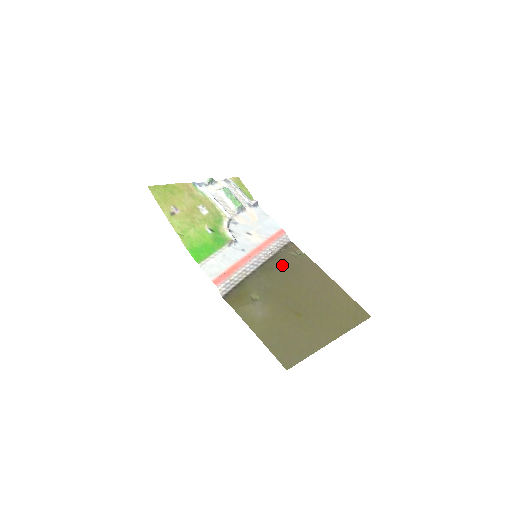
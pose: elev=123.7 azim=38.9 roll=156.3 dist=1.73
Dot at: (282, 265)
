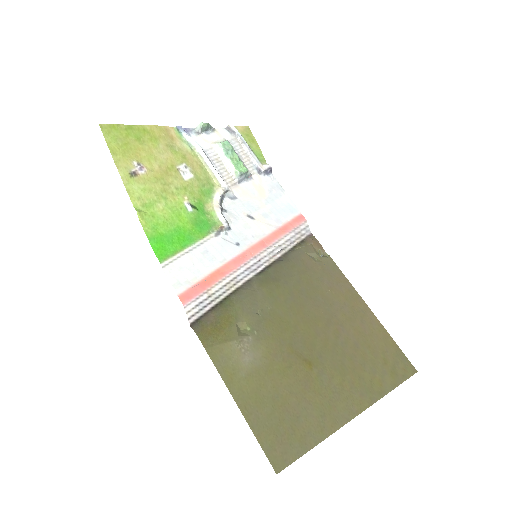
Dot at: (294, 273)
